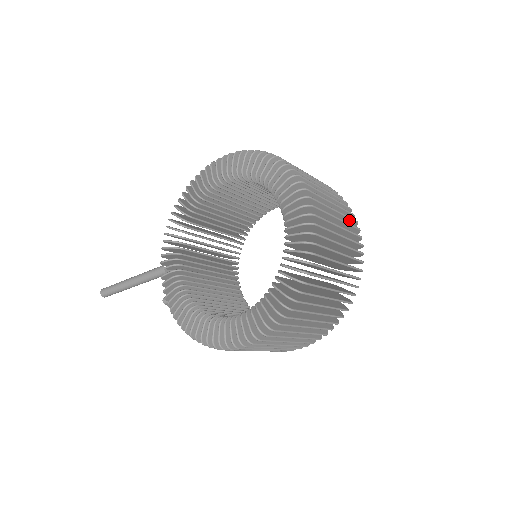
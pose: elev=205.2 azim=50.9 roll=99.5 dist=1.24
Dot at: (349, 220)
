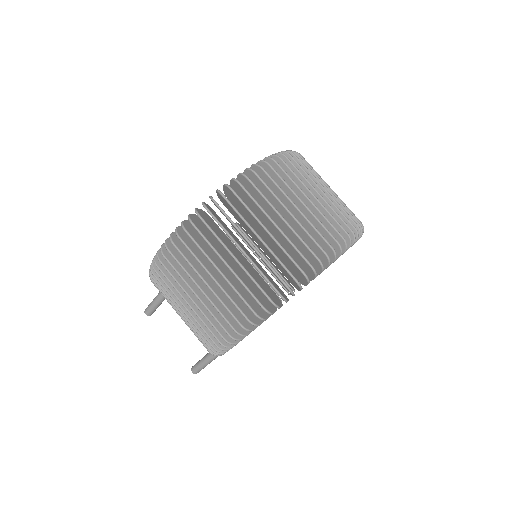
Dot at: occluded
